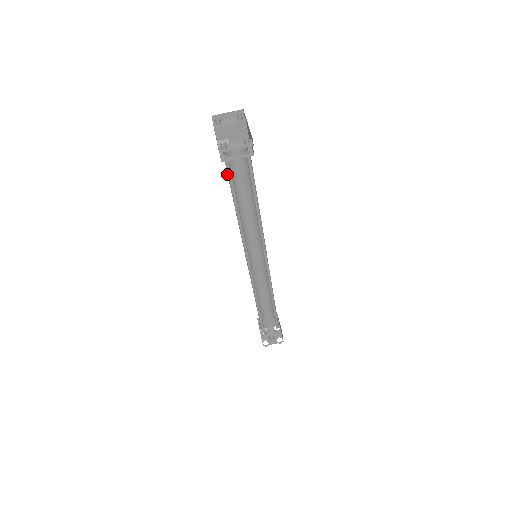
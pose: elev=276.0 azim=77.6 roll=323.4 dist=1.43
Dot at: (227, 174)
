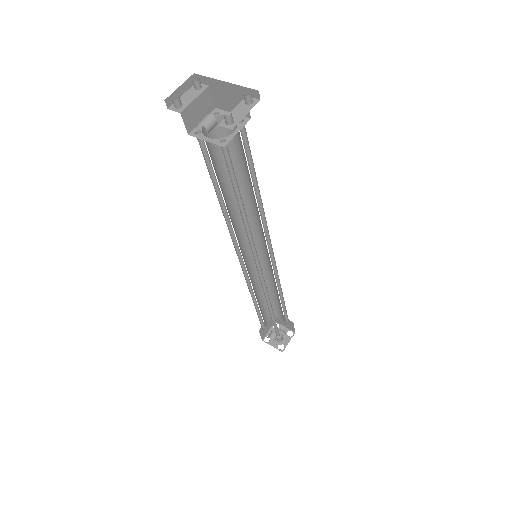
Dot at: (226, 163)
